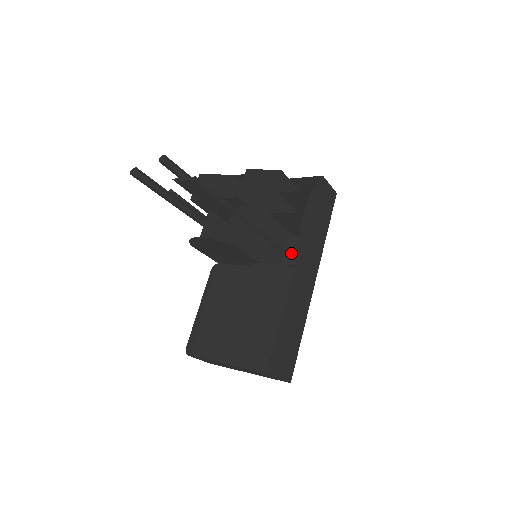
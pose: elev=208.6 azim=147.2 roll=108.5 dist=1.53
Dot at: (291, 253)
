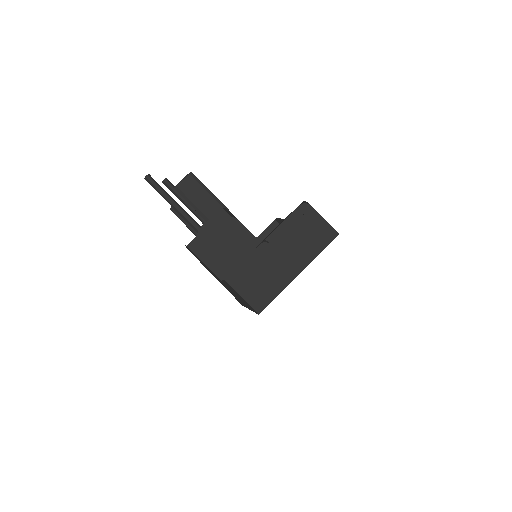
Dot at: occluded
